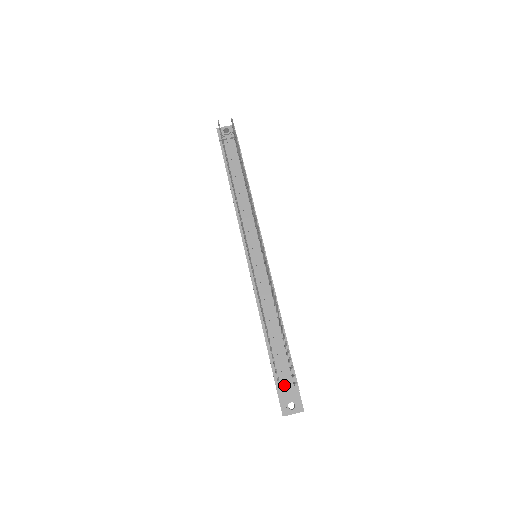
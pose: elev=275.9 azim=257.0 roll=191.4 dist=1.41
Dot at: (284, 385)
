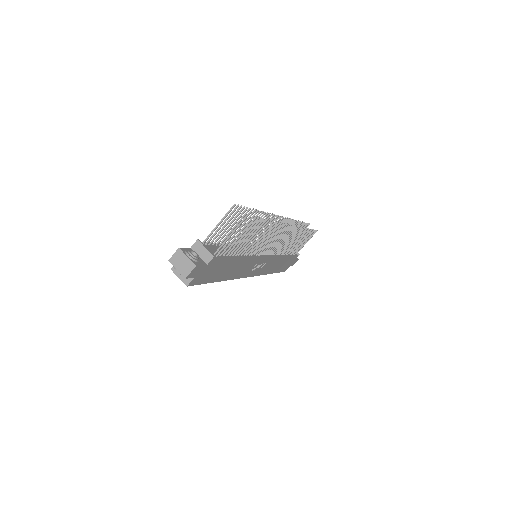
Dot at: occluded
